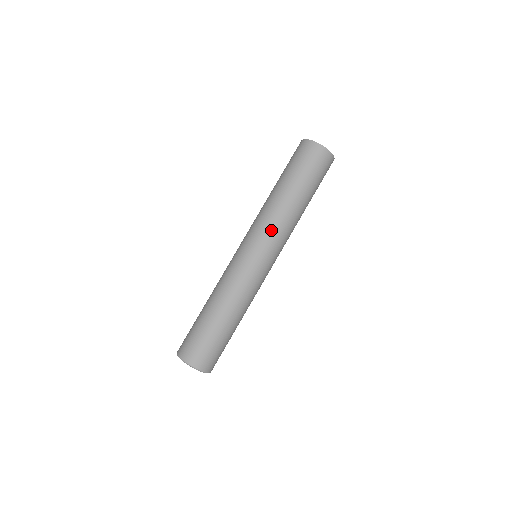
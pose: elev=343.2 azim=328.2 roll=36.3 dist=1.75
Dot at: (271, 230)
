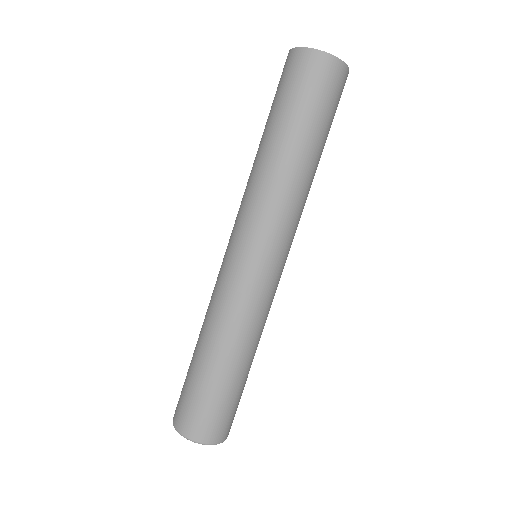
Dot at: (284, 220)
